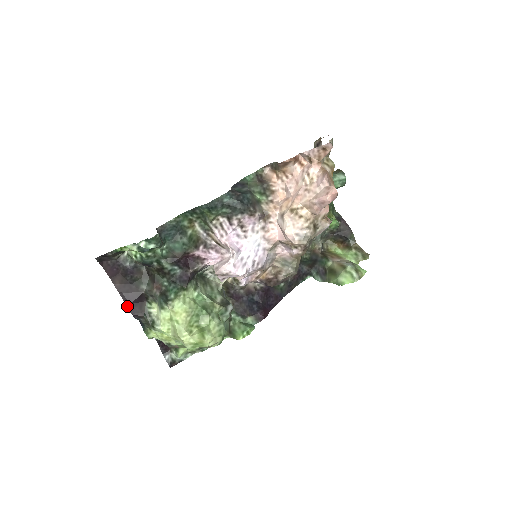
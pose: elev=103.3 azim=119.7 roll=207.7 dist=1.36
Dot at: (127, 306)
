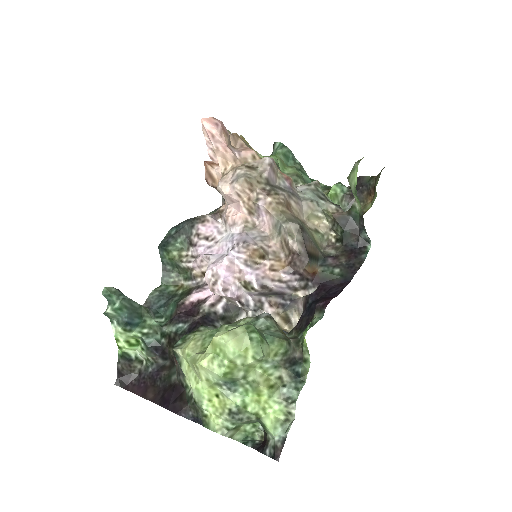
Dot at: (168, 409)
